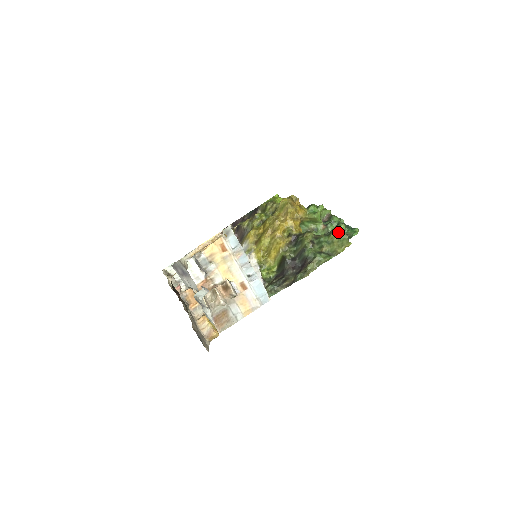
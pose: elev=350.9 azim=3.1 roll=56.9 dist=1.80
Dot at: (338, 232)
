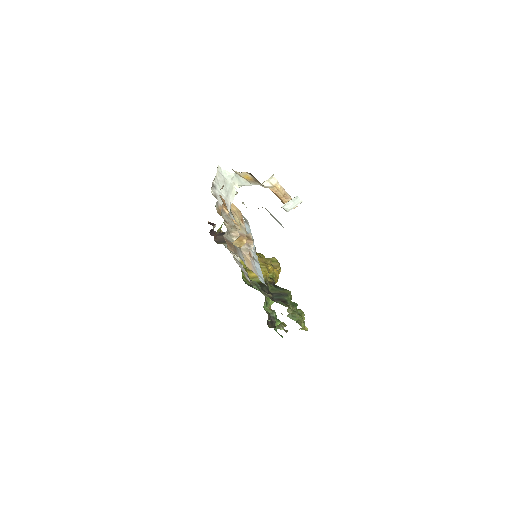
Dot at: occluded
